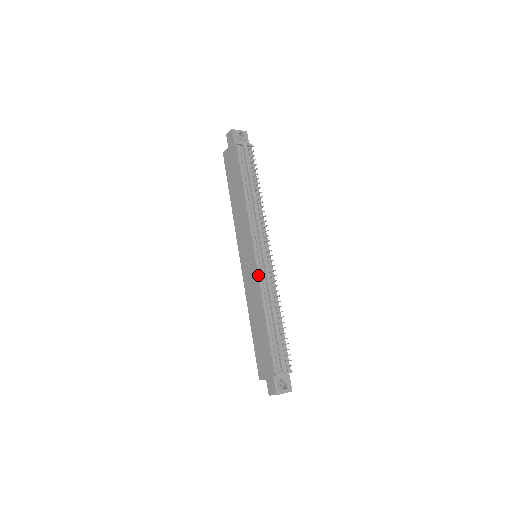
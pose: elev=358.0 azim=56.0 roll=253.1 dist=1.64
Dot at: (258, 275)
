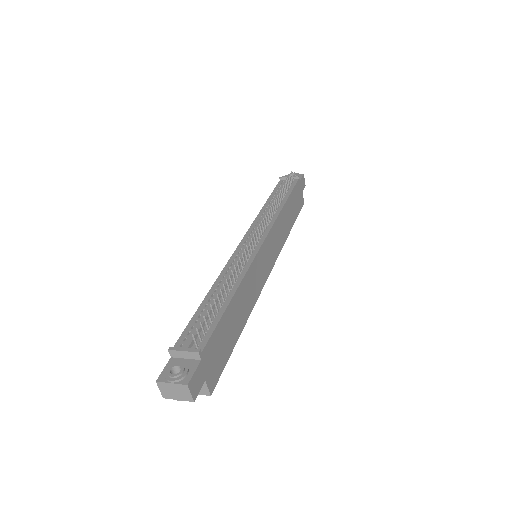
Dot at: (230, 258)
